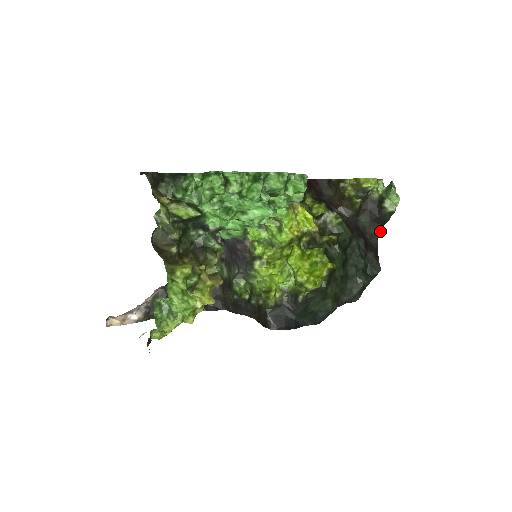
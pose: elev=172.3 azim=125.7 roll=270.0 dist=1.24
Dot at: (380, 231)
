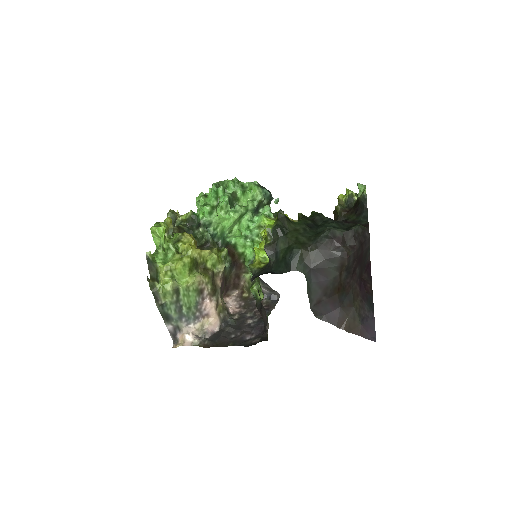
Dot at: (367, 216)
